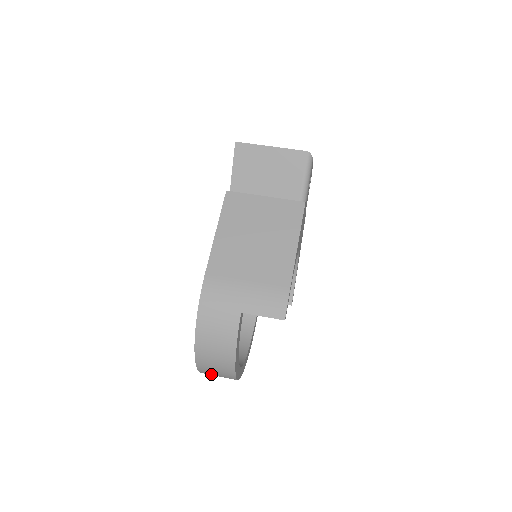
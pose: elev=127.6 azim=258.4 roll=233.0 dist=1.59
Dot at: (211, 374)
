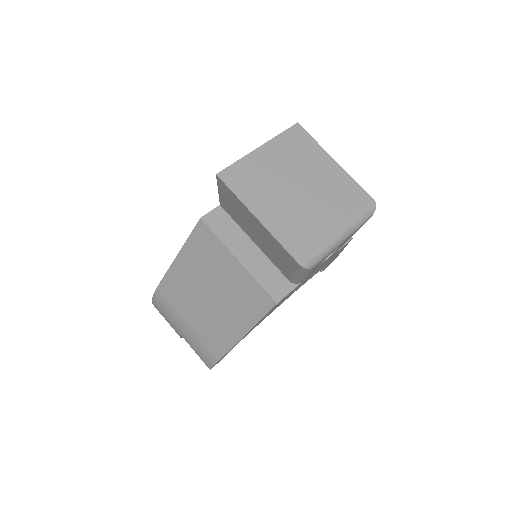
Dot at: occluded
